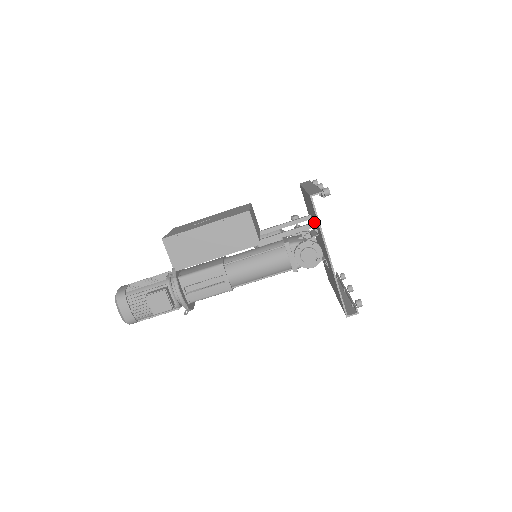
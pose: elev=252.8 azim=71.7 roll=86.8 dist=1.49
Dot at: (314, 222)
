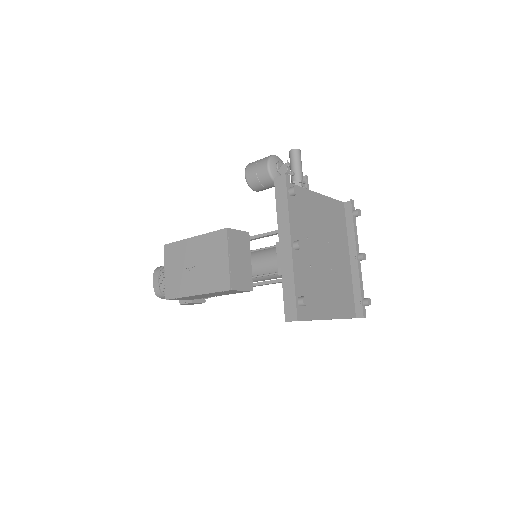
Dot at: (302, 279)
